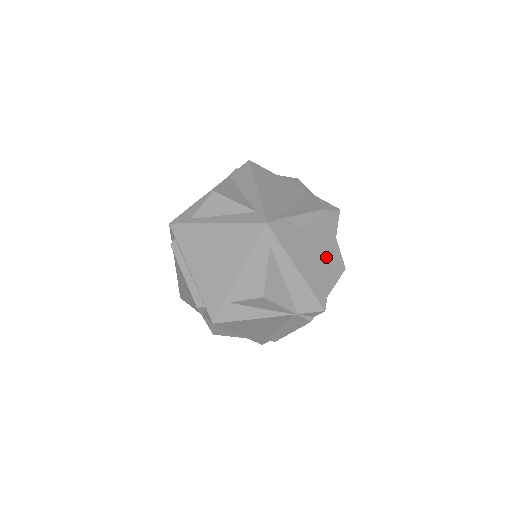
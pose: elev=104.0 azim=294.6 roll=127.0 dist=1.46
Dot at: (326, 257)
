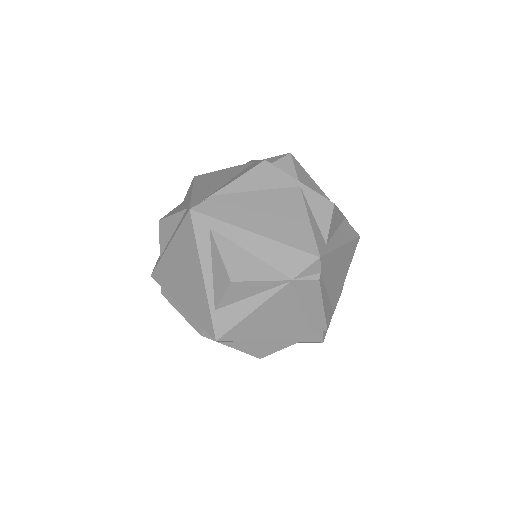
Dot at: (293, 204)
